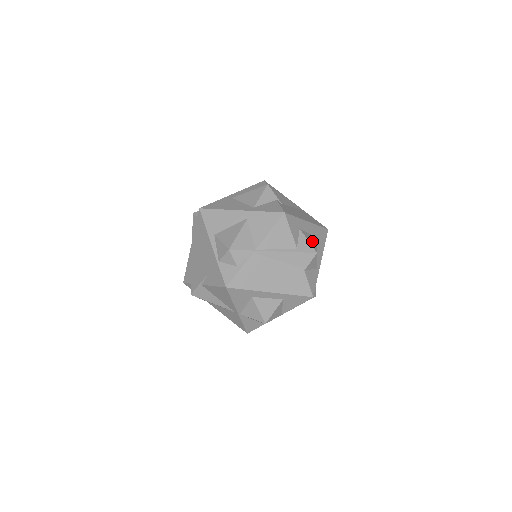
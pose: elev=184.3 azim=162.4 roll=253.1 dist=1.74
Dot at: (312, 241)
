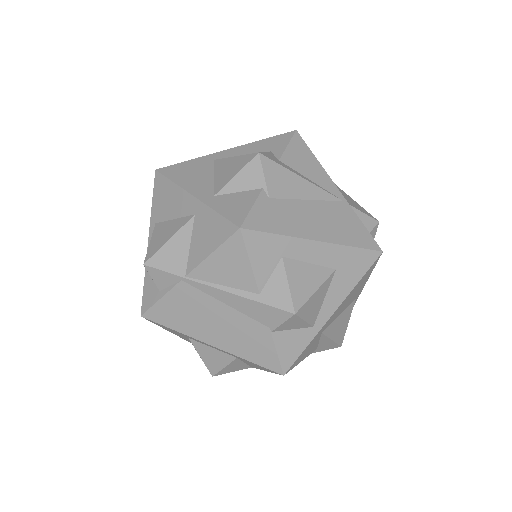
Dot at: (305, 283)
